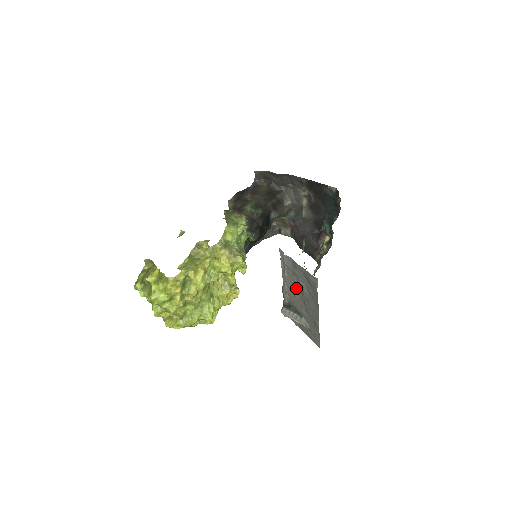
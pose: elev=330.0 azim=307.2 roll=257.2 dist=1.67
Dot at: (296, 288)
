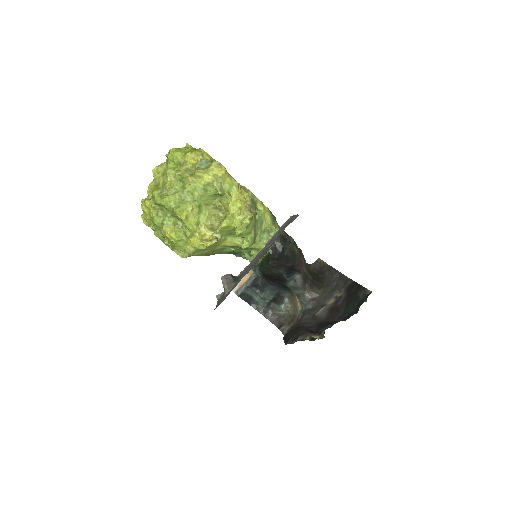
Dot at: occluded
